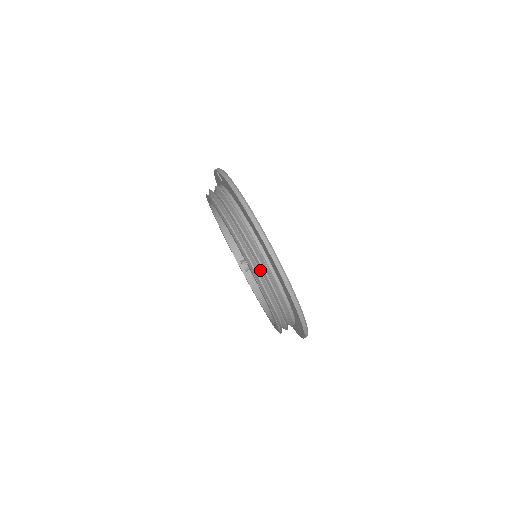
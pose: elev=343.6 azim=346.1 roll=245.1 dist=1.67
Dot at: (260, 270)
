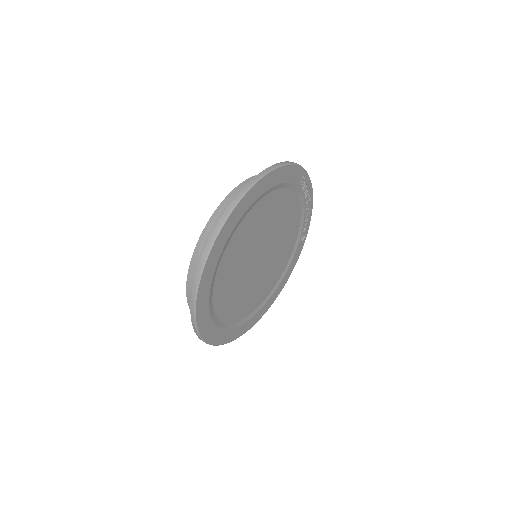
Dot at: occluded
